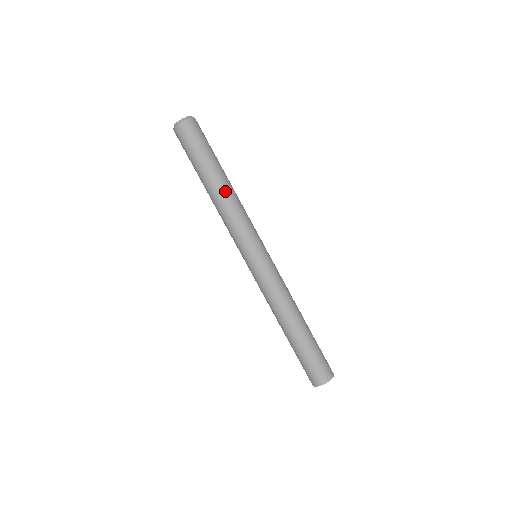
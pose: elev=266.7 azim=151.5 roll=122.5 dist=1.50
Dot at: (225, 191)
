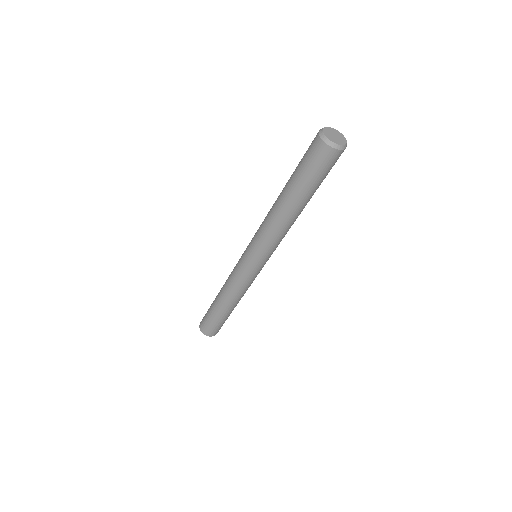
Dot at: (284, 215)
